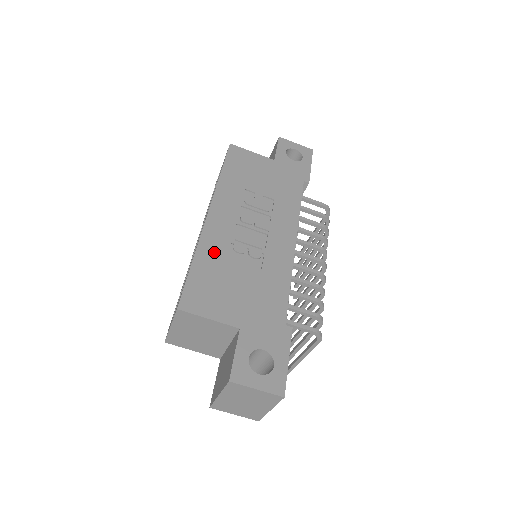
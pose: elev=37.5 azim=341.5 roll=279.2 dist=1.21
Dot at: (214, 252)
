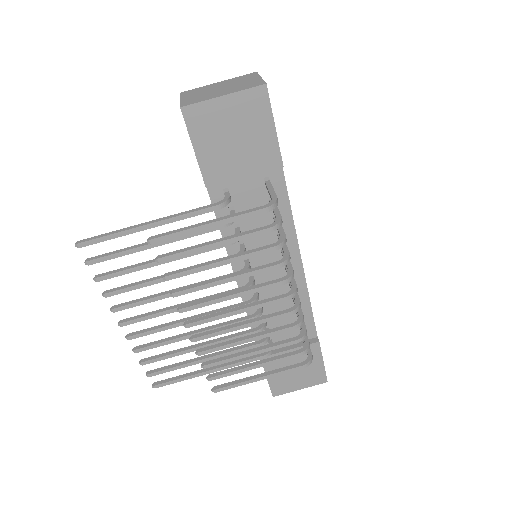
Dot at: occluded
